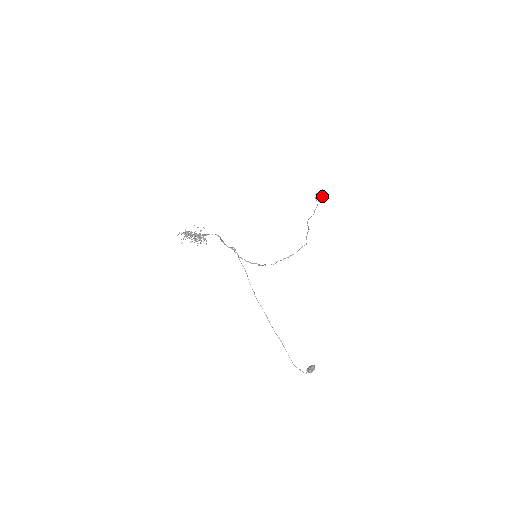
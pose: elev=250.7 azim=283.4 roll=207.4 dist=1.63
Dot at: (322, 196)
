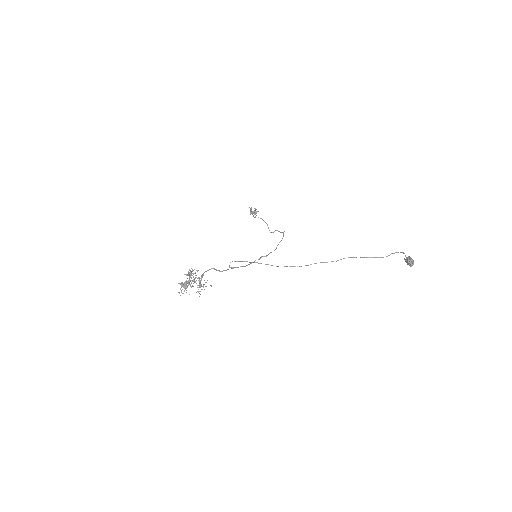
Dot at: (255, 209)
